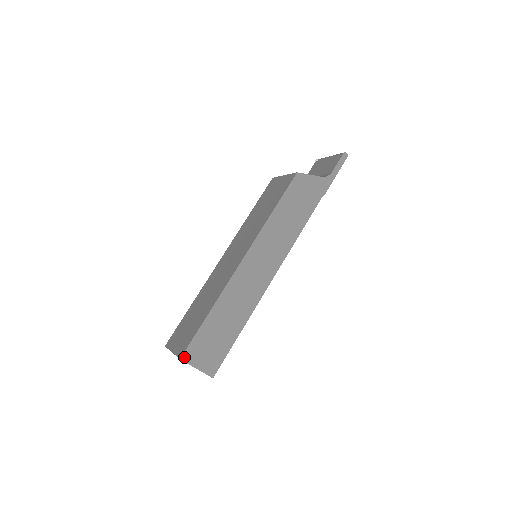
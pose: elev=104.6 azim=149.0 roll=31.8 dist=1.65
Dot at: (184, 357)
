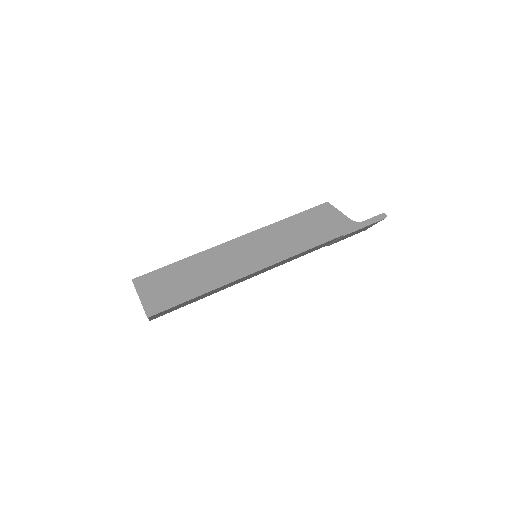
Dot at: (136, 280)
